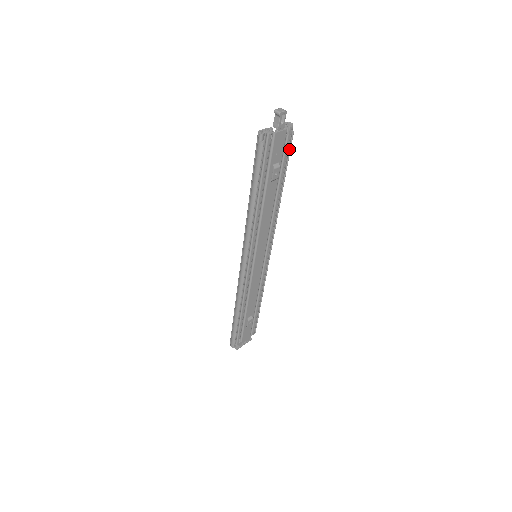
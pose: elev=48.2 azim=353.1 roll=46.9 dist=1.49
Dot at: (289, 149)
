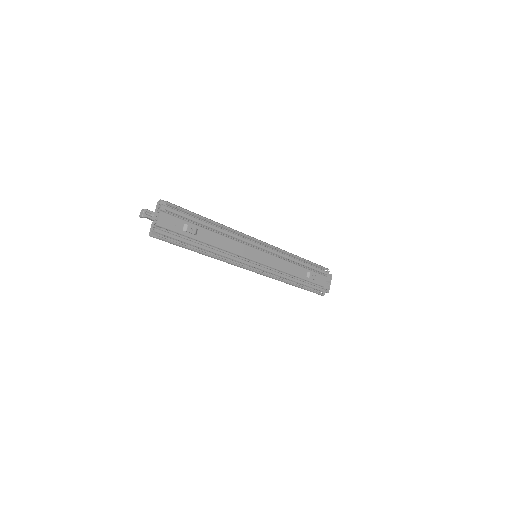
Dot at: (180, 209)
